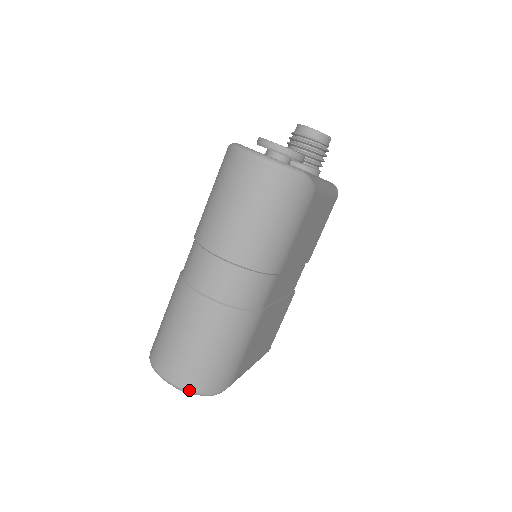
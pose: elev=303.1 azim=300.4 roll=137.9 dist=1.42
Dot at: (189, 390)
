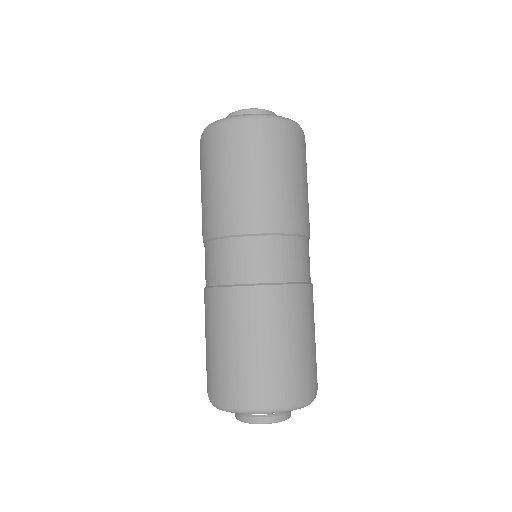
Dot at: (290, 406)
